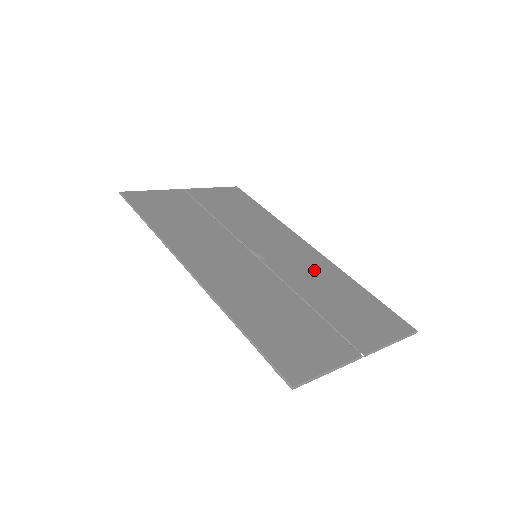
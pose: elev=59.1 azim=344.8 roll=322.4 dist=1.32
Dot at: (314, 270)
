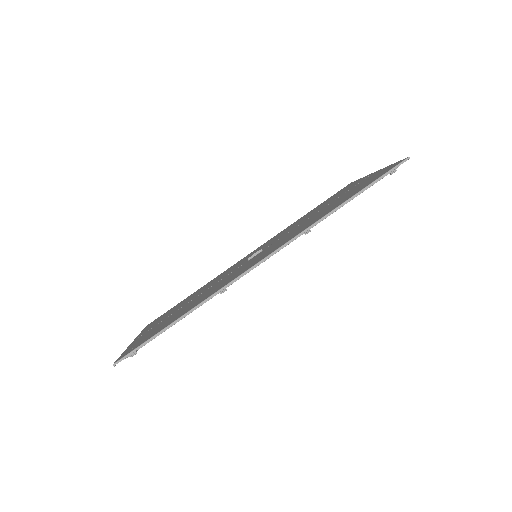
Dot at: occluded
